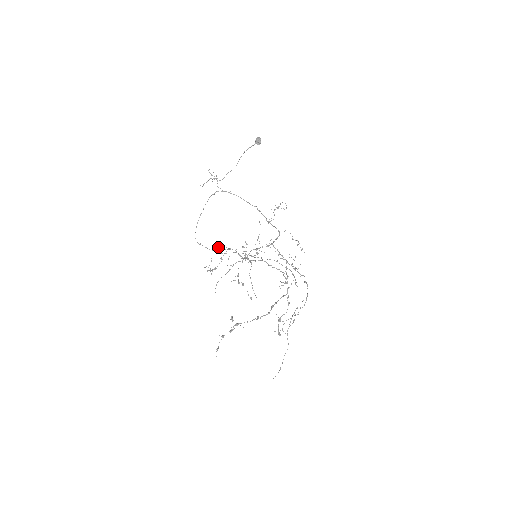
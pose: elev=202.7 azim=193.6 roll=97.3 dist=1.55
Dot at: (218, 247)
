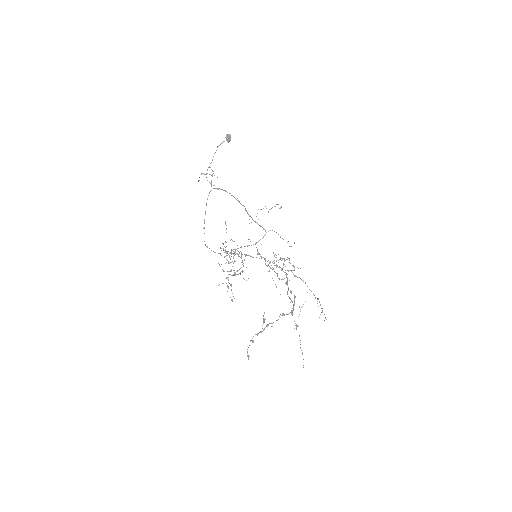
Dot at: (223, 249)
